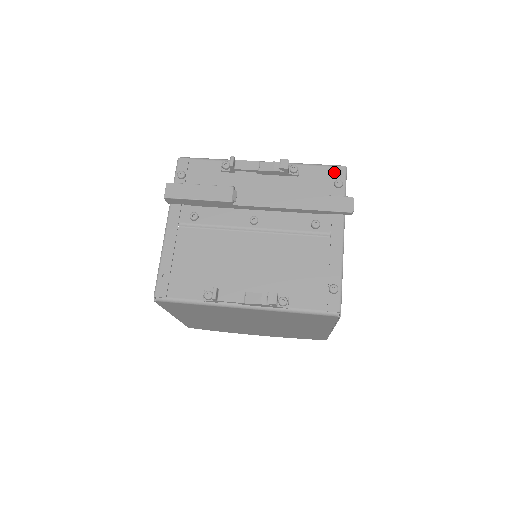
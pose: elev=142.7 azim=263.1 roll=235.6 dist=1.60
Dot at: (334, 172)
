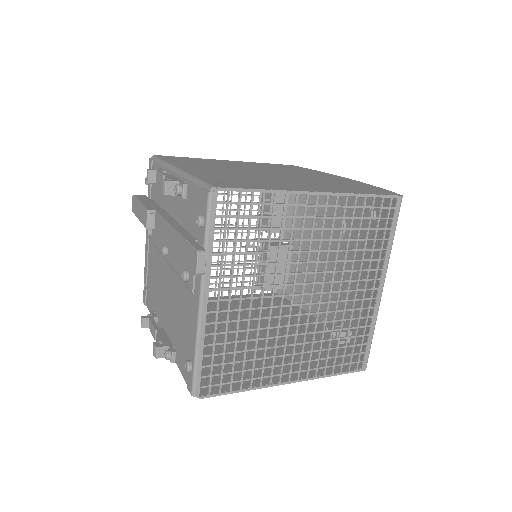
Dot at: (201, 199)
